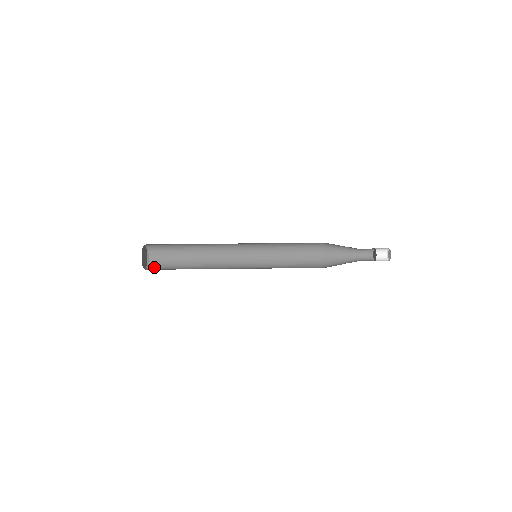
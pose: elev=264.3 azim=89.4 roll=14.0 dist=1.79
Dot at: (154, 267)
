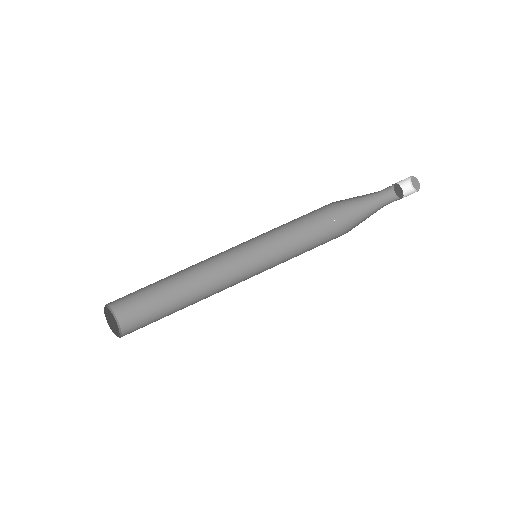
Dot at: (130, 331)
